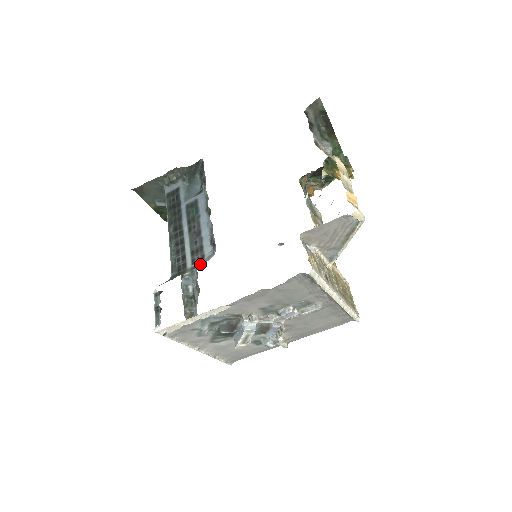
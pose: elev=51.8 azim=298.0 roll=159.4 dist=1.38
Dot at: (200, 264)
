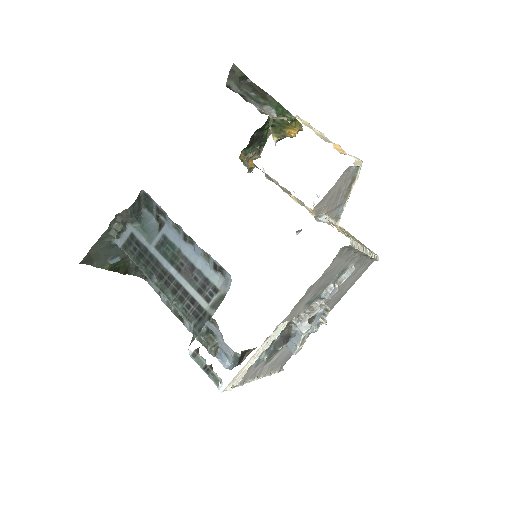
Dot at: (220, 298)
